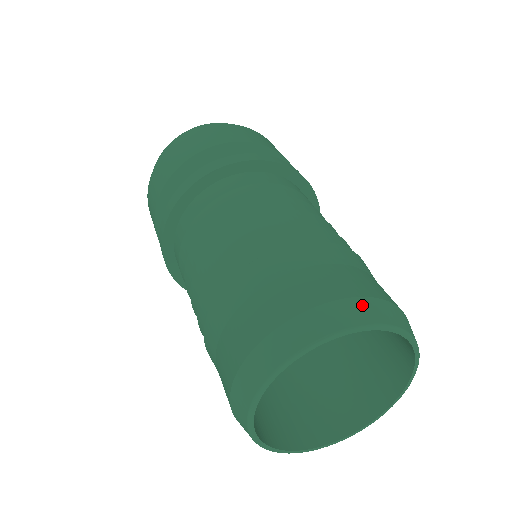
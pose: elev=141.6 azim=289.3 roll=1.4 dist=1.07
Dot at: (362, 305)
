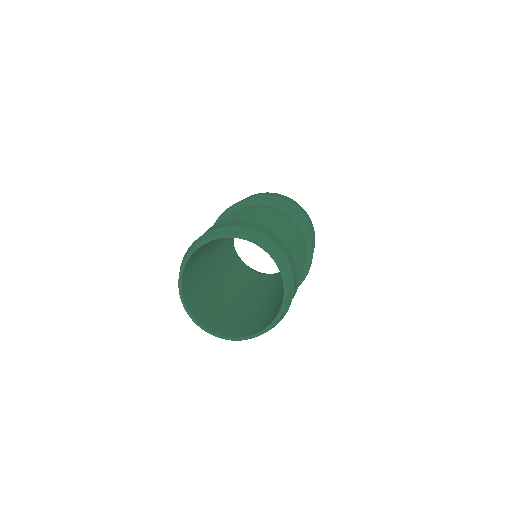
Dot at: (246, 230)
